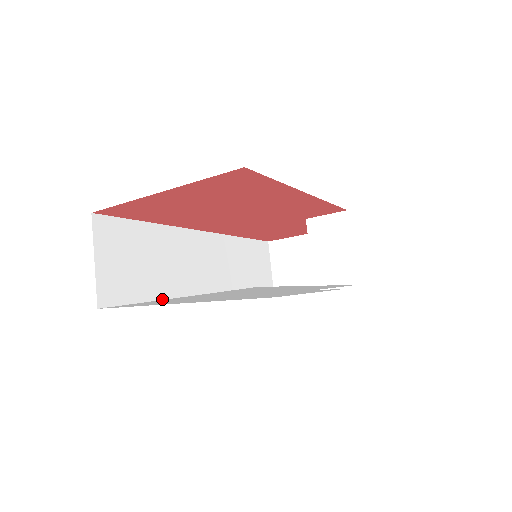
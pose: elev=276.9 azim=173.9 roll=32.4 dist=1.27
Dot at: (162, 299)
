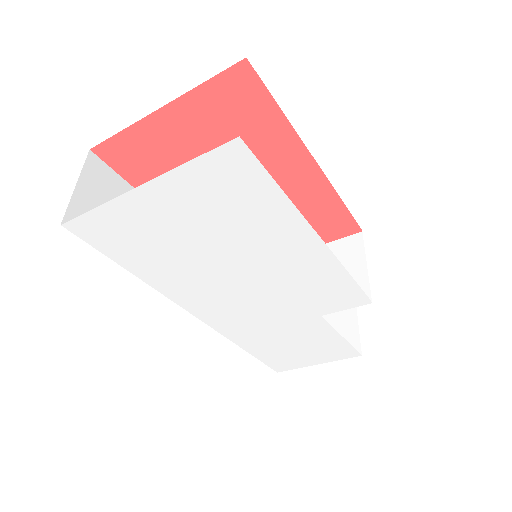
Dot at: occluded
